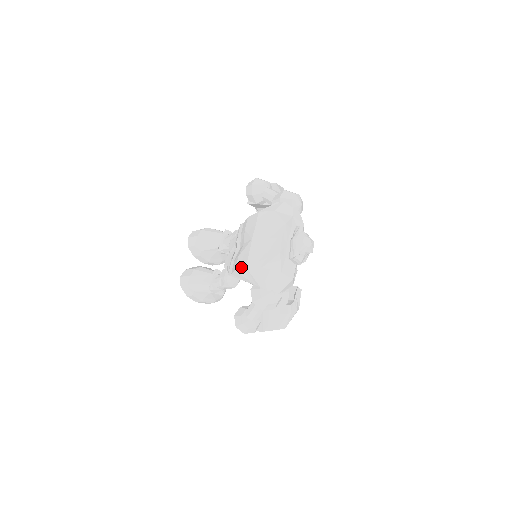
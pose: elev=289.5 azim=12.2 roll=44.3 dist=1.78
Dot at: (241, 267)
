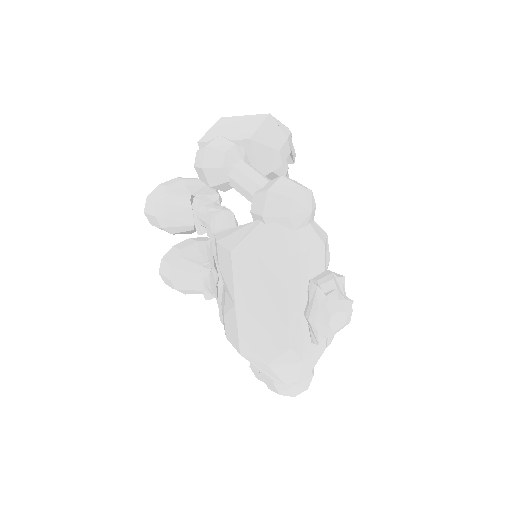
Dot at: (233, 345)
